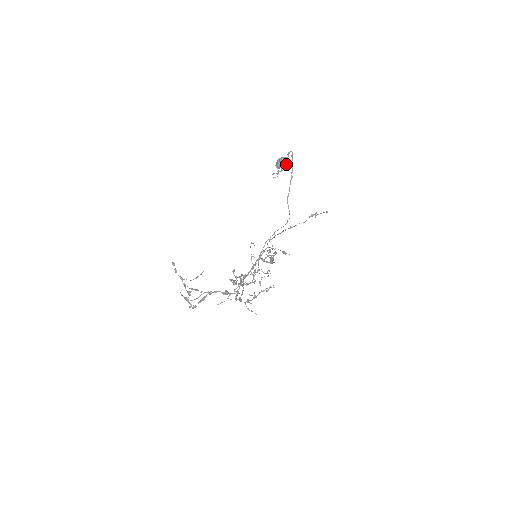
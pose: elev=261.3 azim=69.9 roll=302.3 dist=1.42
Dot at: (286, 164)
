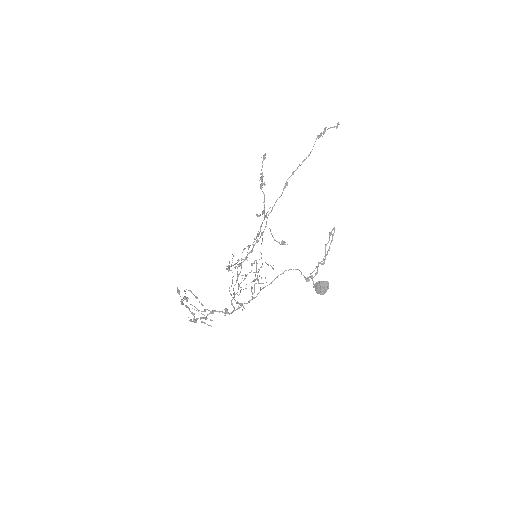
Dot at: (325, 292)
